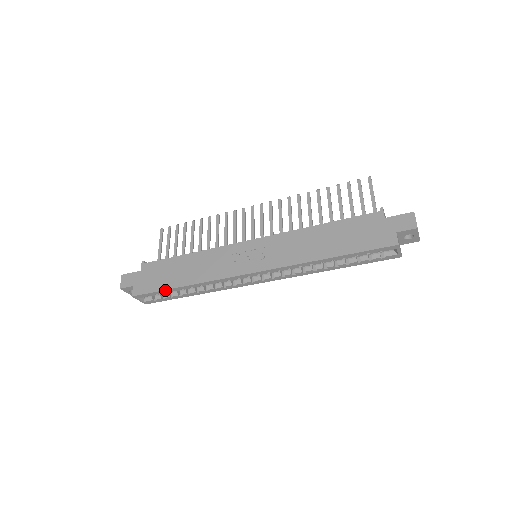
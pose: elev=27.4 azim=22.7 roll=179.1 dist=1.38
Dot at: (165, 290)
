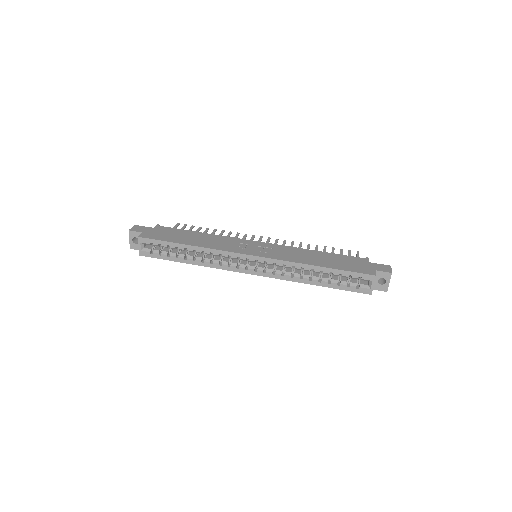
Dot at: (171, 242)
